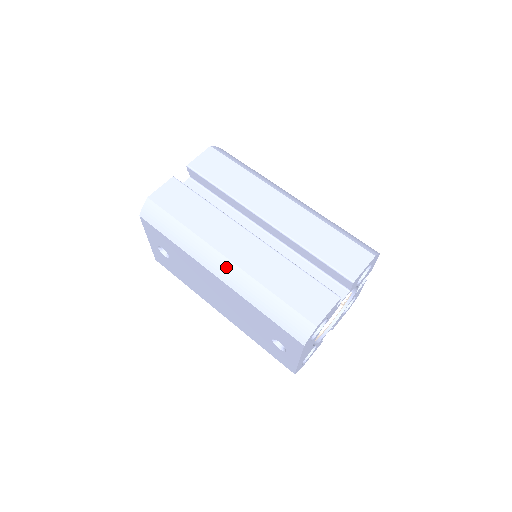
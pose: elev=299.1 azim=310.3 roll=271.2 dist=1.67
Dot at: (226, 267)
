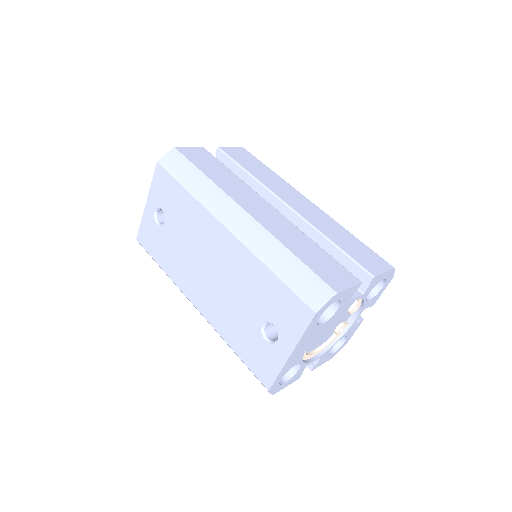
Dot at: (243, 220)
